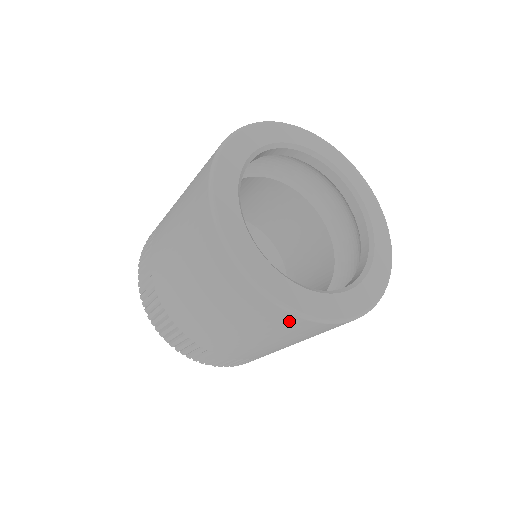
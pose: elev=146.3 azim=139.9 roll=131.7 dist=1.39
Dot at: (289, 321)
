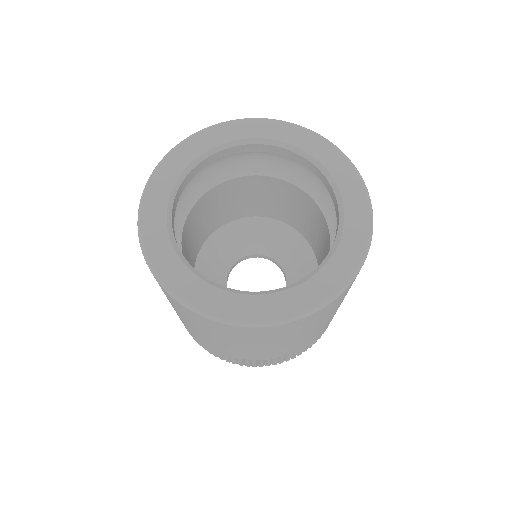
Dot at: occluded
